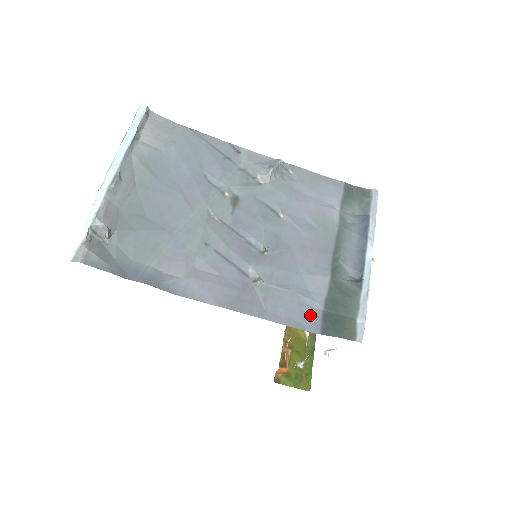
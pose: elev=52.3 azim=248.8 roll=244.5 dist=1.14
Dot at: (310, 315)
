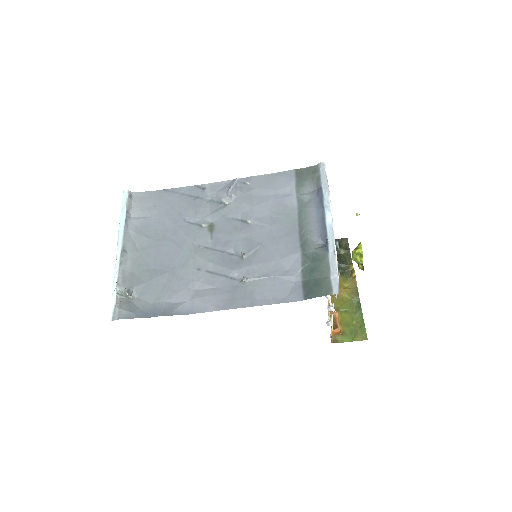
Dot at: (292, 288)
